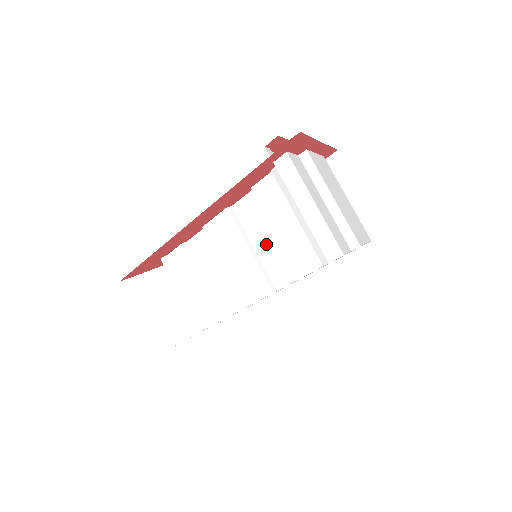
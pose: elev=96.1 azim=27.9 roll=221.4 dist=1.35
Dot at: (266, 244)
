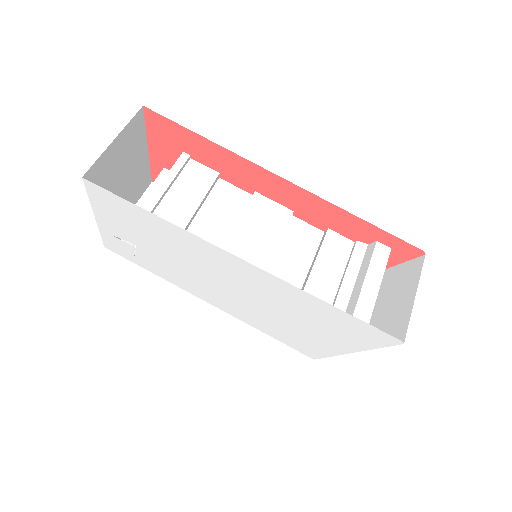
Dot at: (288, 261)
